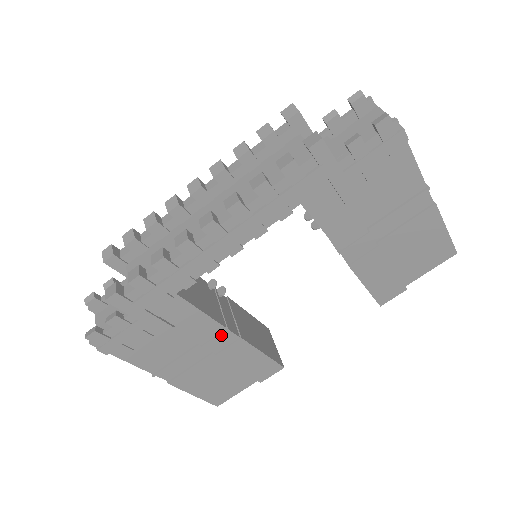
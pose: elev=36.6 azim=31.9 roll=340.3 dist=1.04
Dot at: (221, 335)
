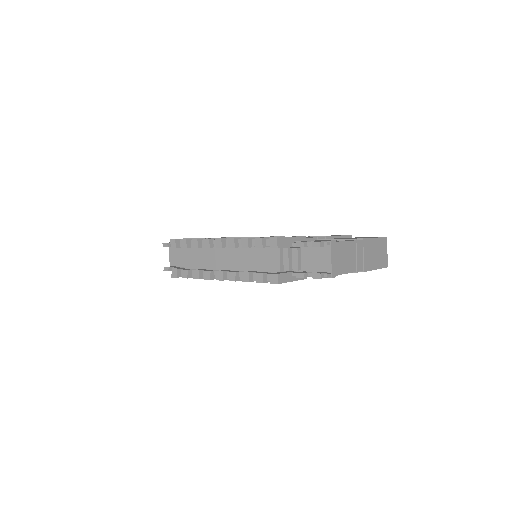
Dot at: occluded
